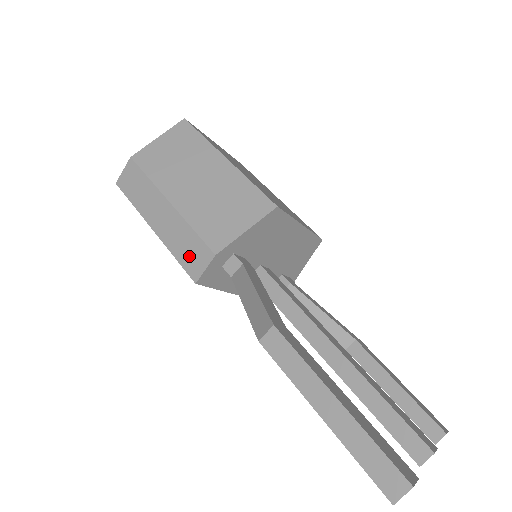
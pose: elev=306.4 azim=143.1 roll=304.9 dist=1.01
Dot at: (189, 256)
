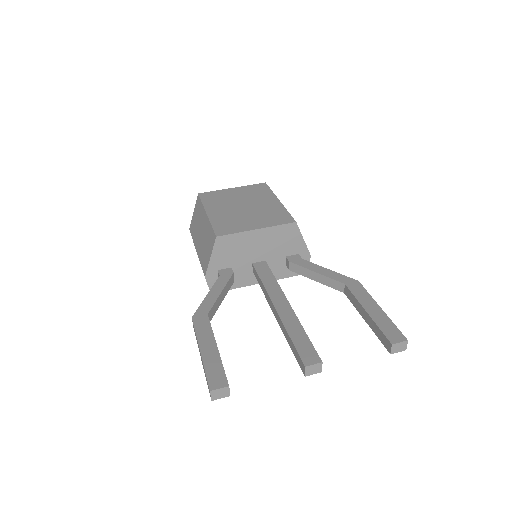
Dot at: occluded
